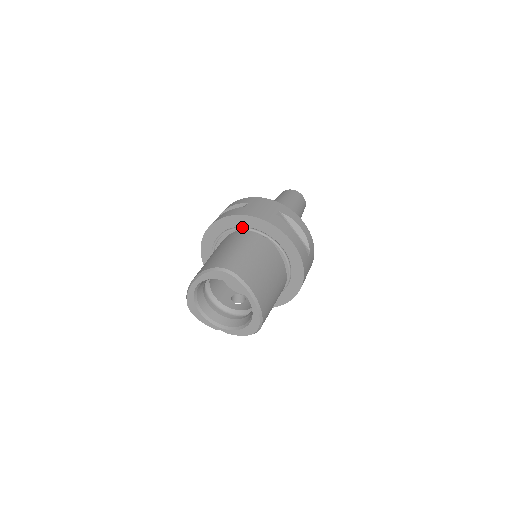
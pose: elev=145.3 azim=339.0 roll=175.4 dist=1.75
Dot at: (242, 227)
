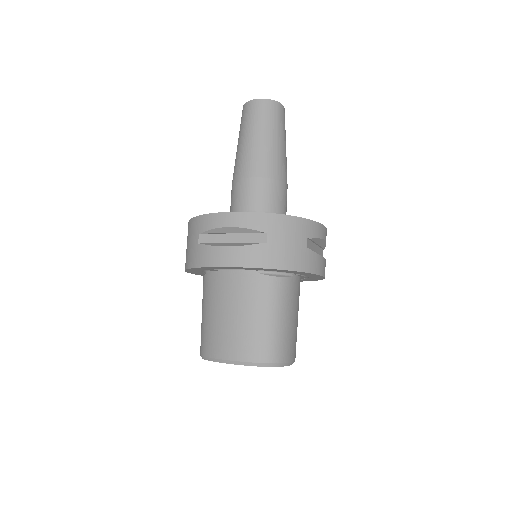
Dot at: occluded
